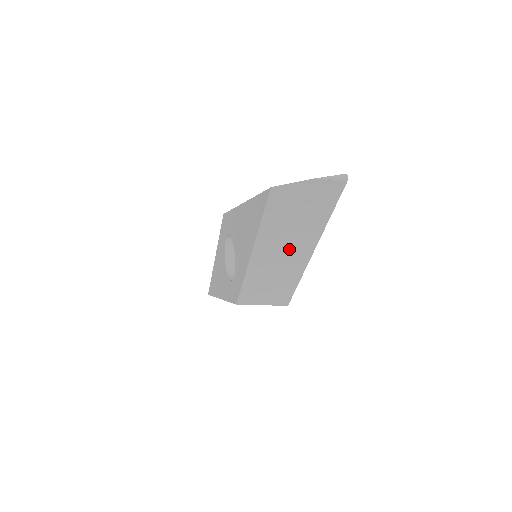
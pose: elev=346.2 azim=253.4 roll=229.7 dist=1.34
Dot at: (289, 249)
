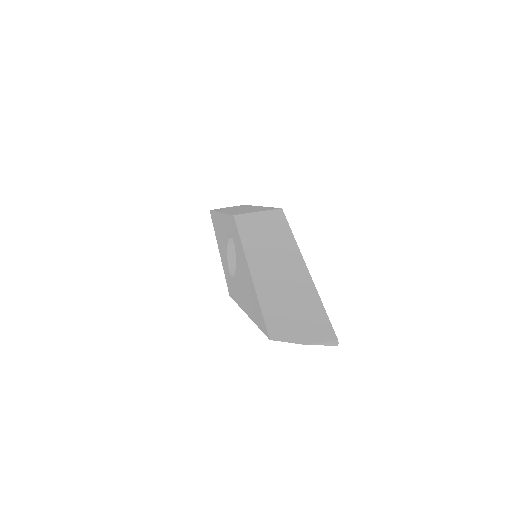
Dot at: occluded
